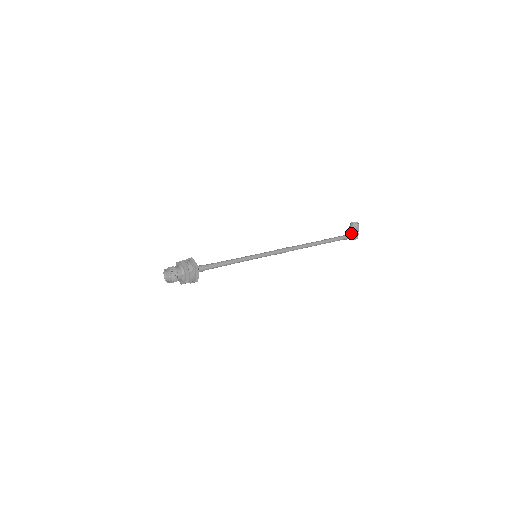
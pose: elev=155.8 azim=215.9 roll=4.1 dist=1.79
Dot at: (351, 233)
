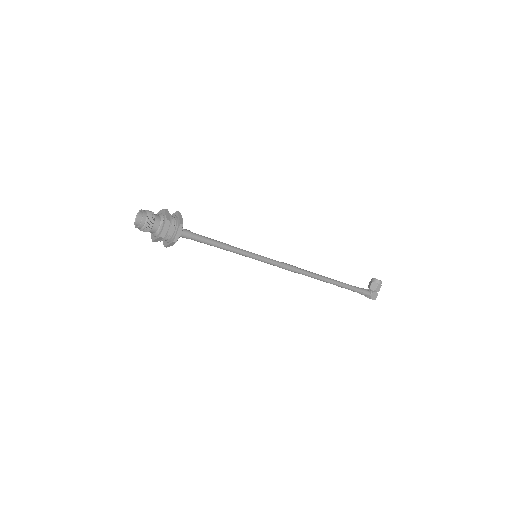
Dot at: (370, 290)
